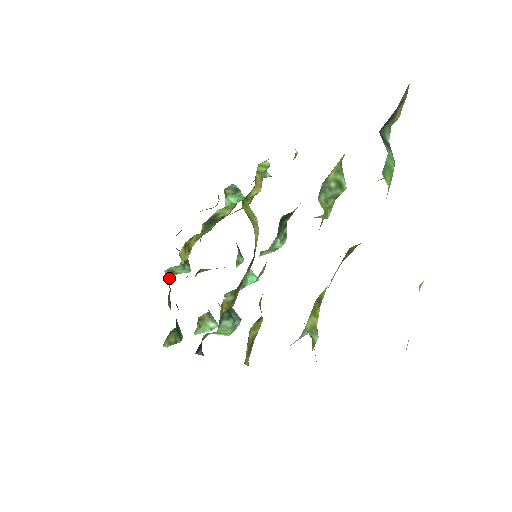
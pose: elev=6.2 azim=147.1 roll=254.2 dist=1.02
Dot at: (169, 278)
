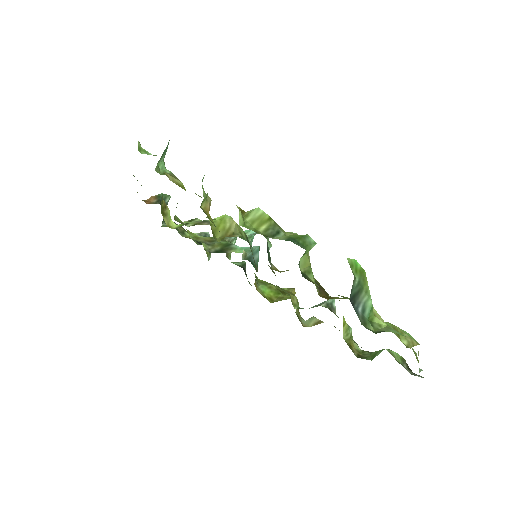
Dot at: occluded
